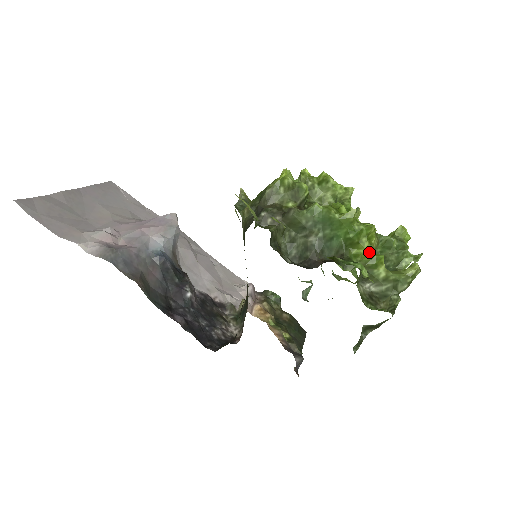
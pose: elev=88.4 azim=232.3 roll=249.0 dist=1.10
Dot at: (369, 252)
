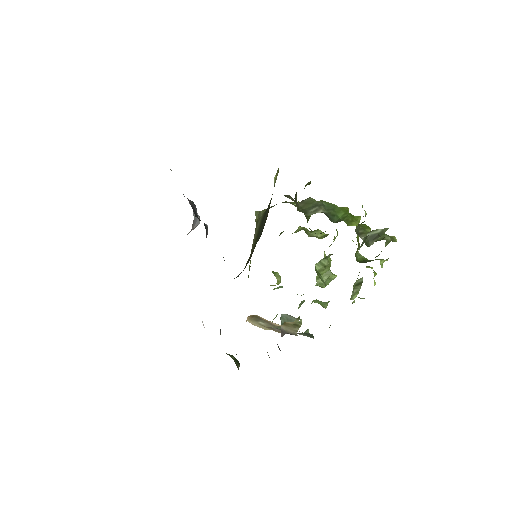
Dot at: occluded
